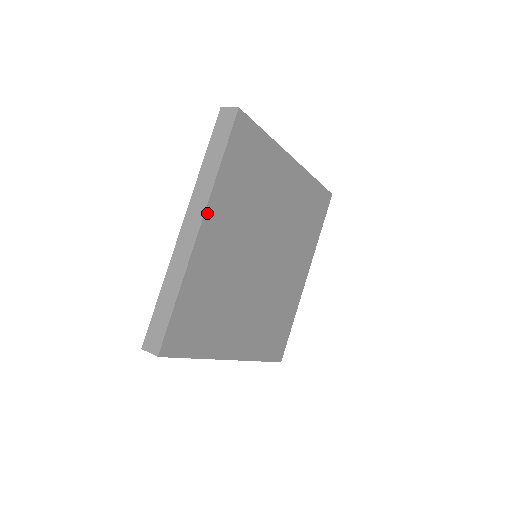
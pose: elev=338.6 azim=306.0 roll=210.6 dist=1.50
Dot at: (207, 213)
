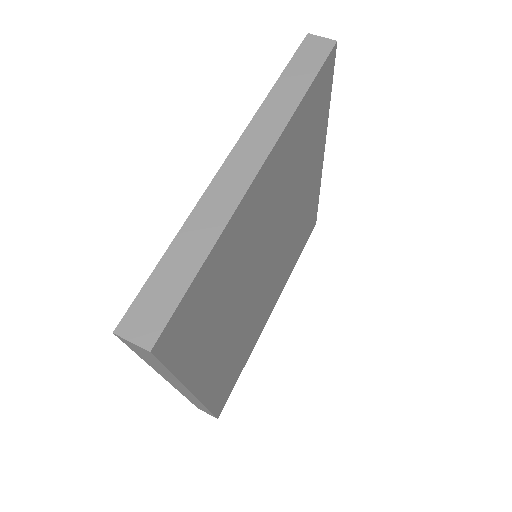
Dot at: (273, 151)
